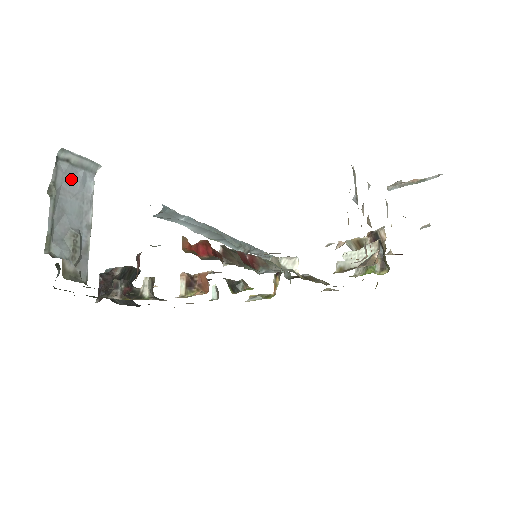
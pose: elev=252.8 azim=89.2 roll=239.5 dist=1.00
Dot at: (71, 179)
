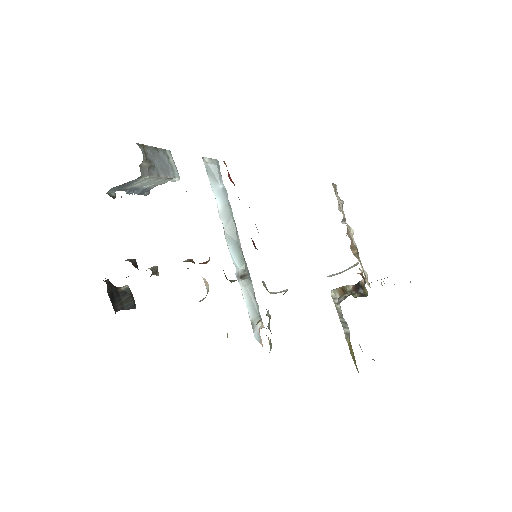
Dot at: (164, 162)
